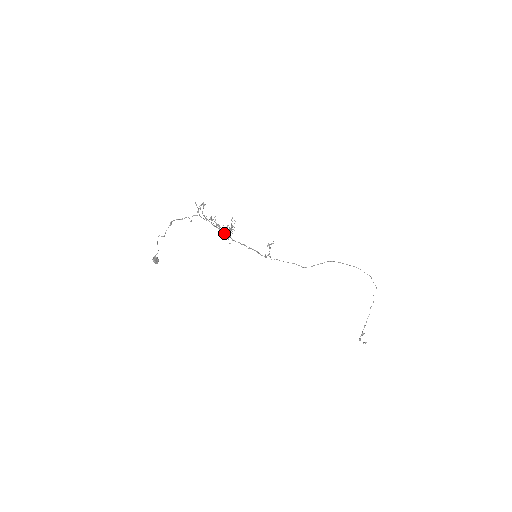
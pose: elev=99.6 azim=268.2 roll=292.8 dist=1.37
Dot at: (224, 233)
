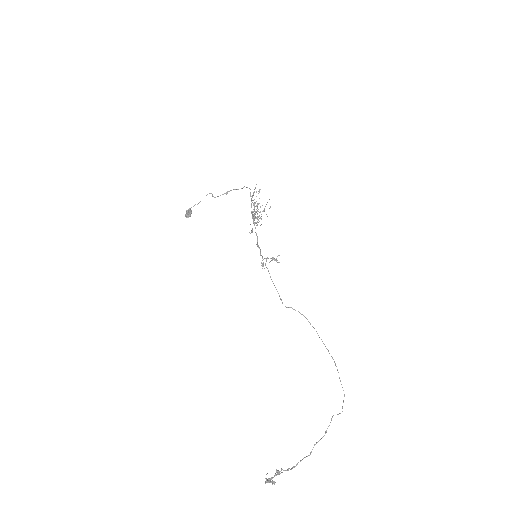
Dot at: (253, 214)
